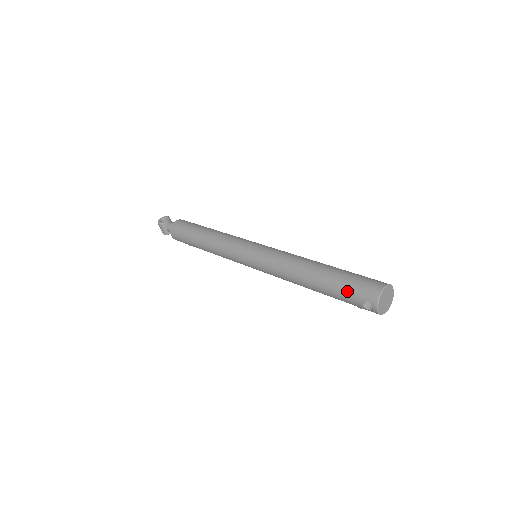
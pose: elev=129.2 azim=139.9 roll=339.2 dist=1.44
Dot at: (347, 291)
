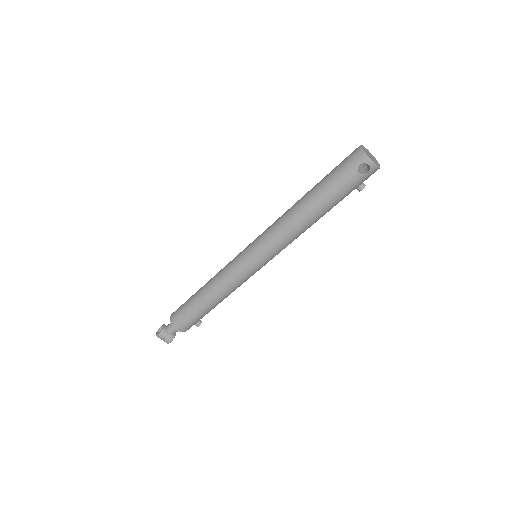
Dot at: (340, 178)
